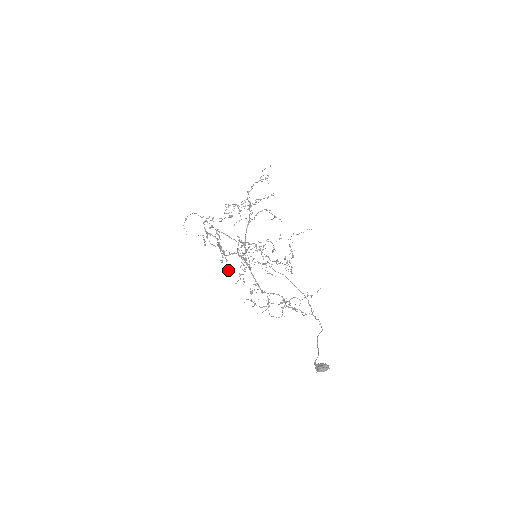
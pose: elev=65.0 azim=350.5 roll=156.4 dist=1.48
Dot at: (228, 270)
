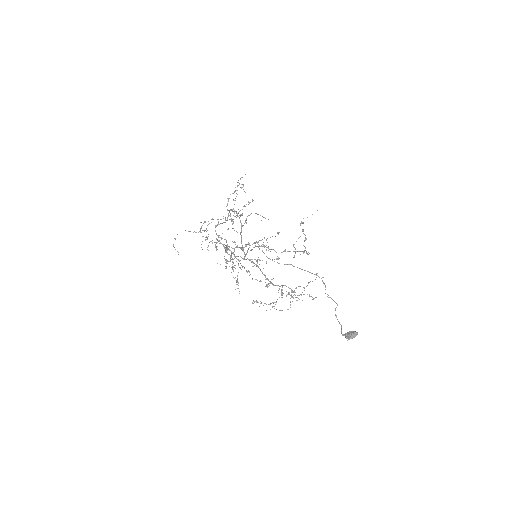
Dot at: (244, 268)
